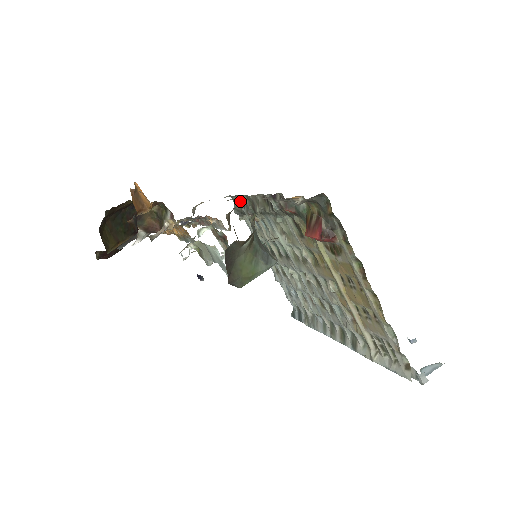
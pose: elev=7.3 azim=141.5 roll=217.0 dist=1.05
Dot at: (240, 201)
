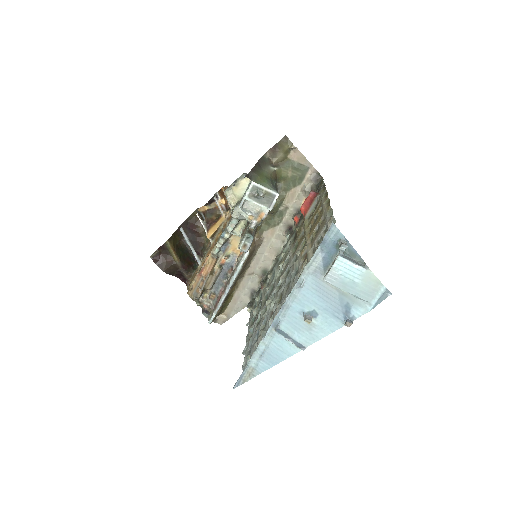
Dot at: (258, 290)
